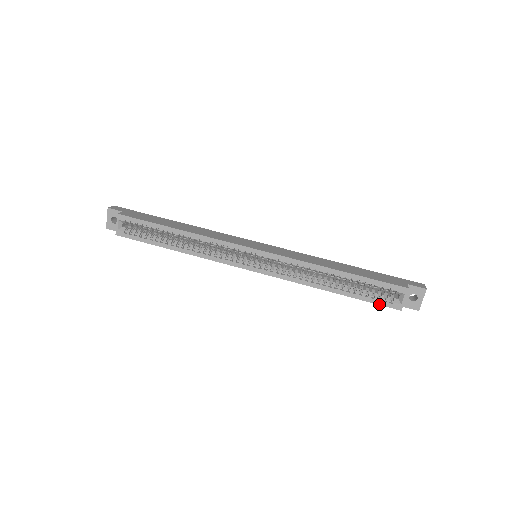
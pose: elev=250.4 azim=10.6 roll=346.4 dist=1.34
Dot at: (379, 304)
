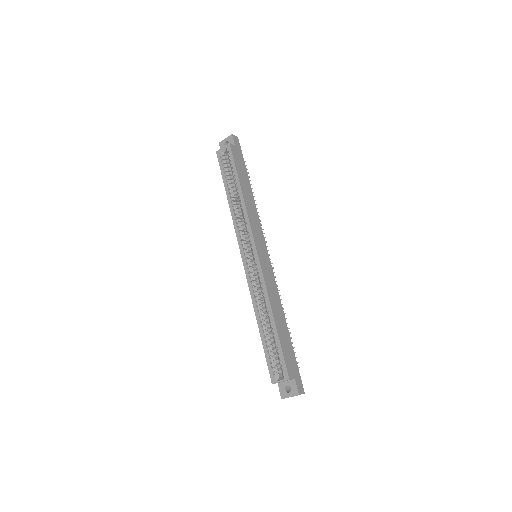
Dot at: (268, 365)
